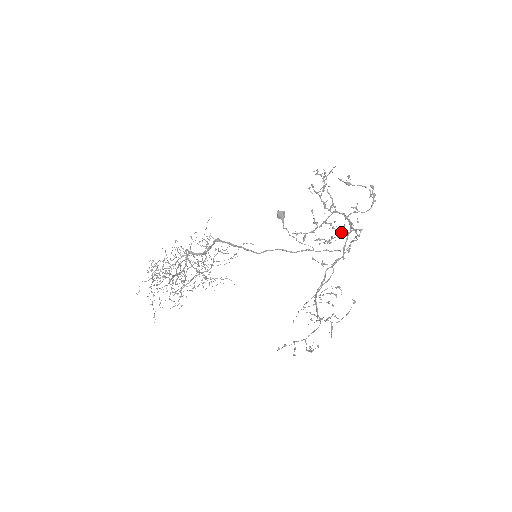
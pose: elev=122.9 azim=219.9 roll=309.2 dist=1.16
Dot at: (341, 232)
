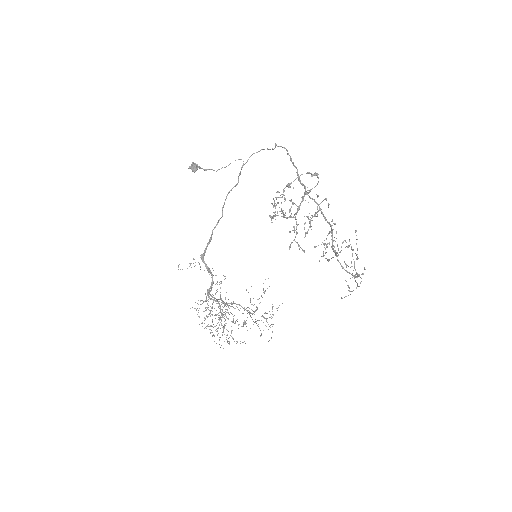
Dot at: (315, 215)
